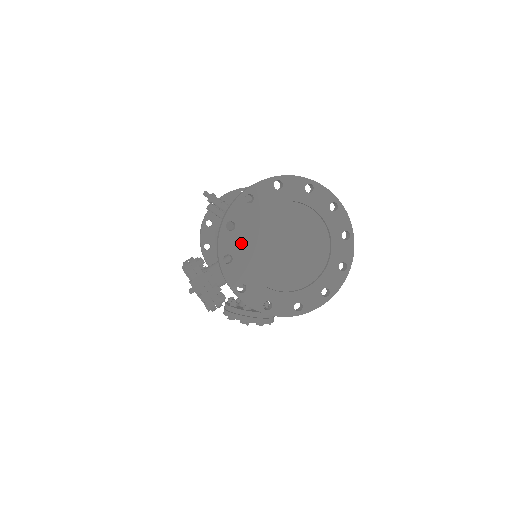
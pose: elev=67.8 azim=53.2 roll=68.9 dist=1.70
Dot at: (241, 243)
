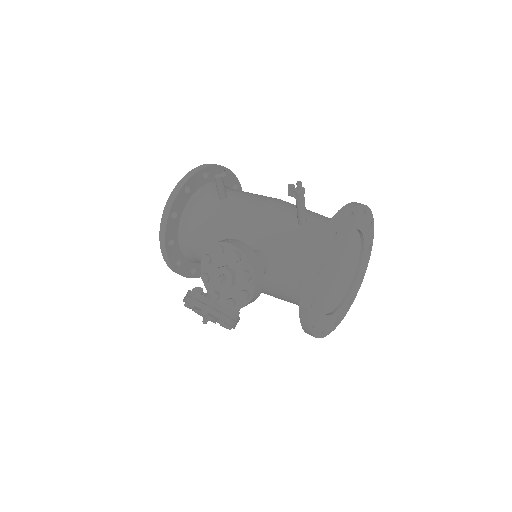
Dot at: (331, 257)
